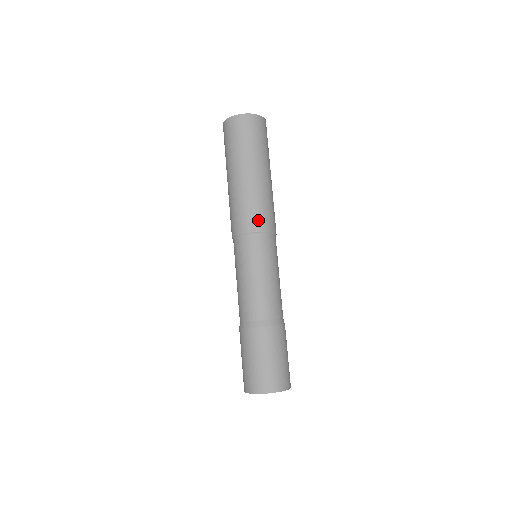
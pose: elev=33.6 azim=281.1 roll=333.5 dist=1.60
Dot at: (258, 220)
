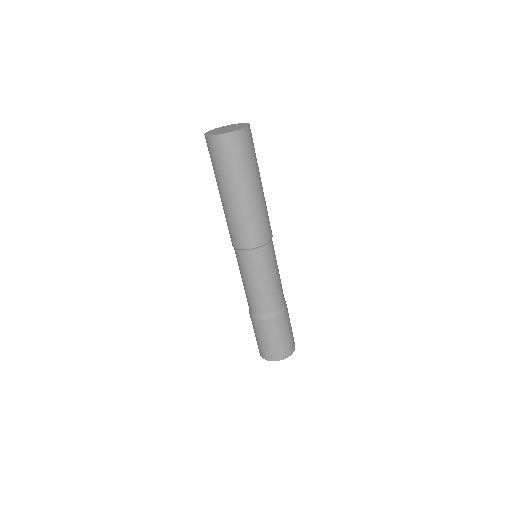
Dot at: (234, 238)
